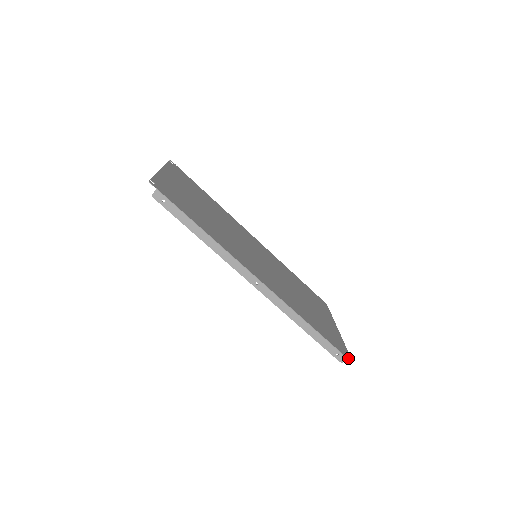
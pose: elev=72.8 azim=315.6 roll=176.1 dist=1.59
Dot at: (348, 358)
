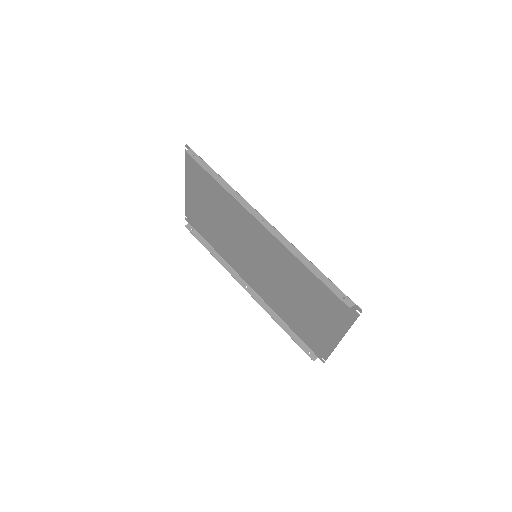
Dot at: (356, 306)
